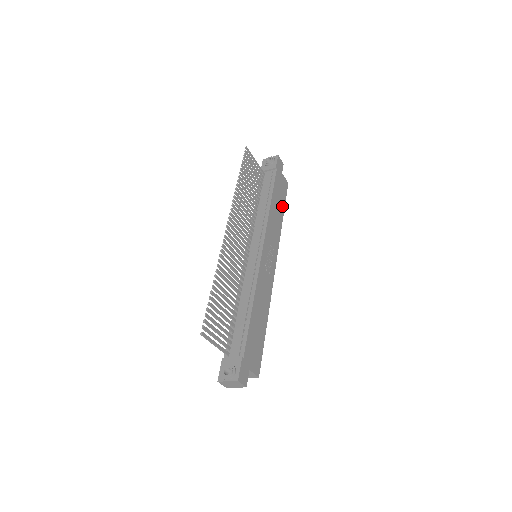
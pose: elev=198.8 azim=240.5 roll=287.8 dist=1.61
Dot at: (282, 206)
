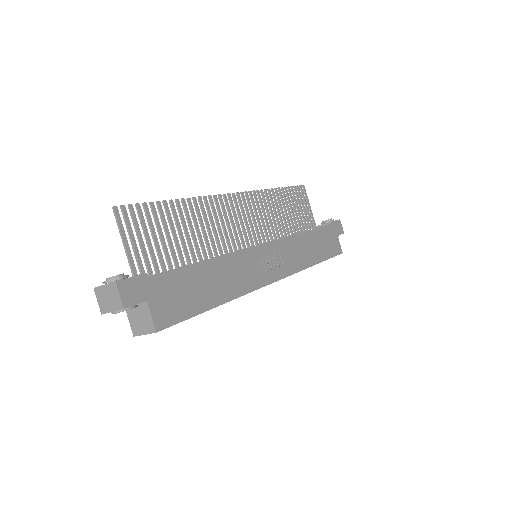
Dot at: (321, 255)
